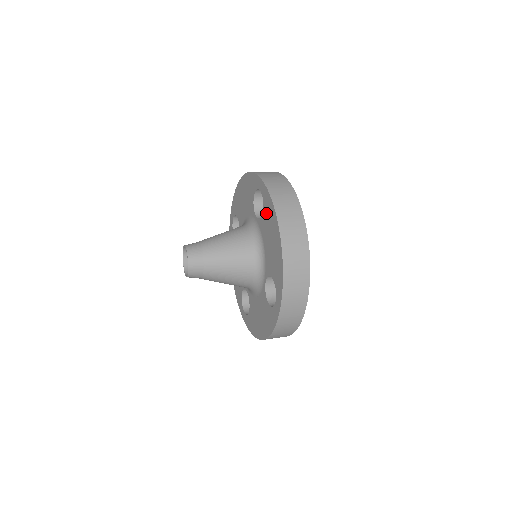
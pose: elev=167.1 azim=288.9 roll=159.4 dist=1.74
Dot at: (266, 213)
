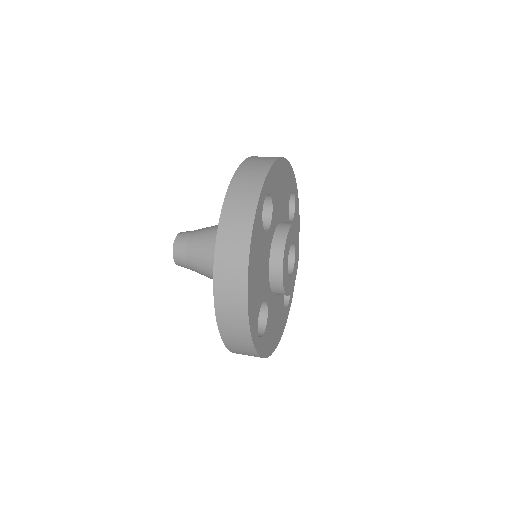
Dot at: occluded
